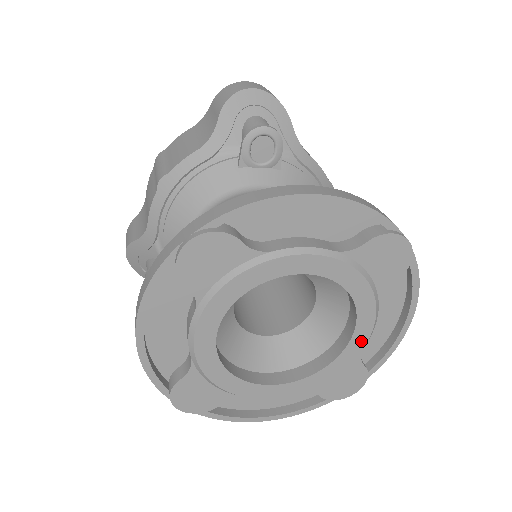
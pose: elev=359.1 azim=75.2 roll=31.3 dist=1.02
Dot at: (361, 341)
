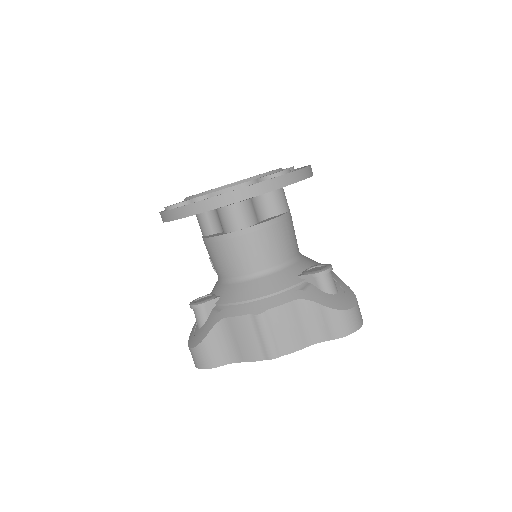
Dot at: occluded
